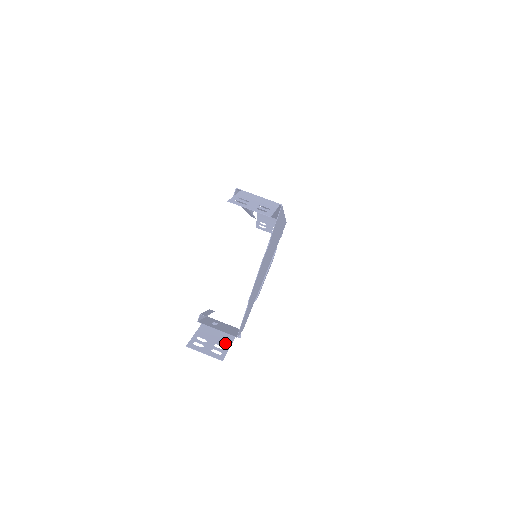
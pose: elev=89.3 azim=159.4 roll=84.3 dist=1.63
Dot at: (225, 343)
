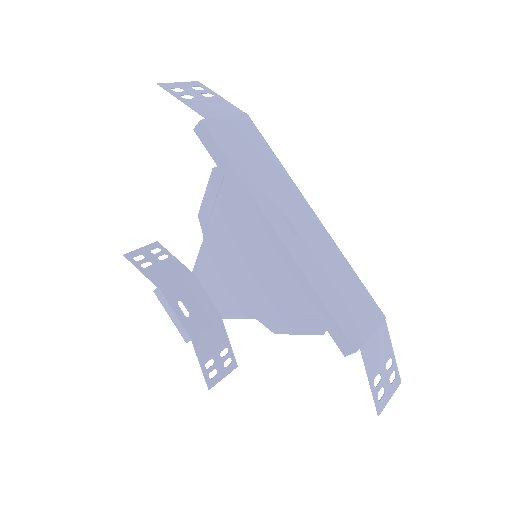
Dot at: (224, 342)
